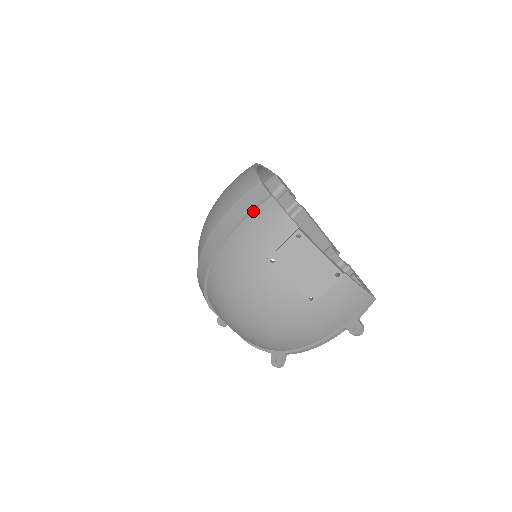
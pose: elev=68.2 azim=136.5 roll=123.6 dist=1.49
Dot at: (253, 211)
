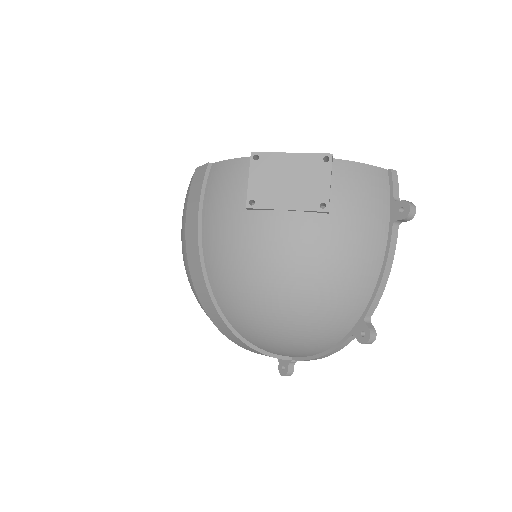
Dot at: (205, 190)
